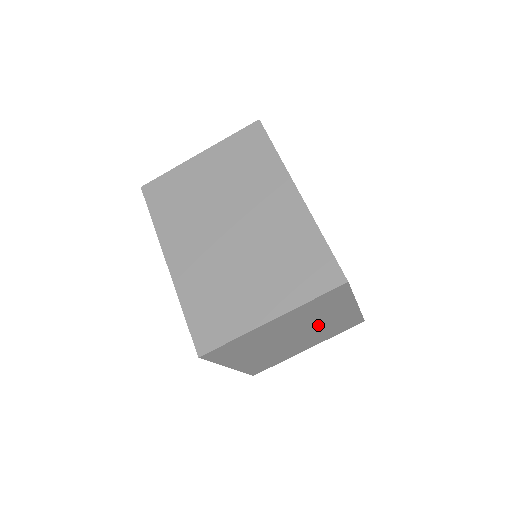
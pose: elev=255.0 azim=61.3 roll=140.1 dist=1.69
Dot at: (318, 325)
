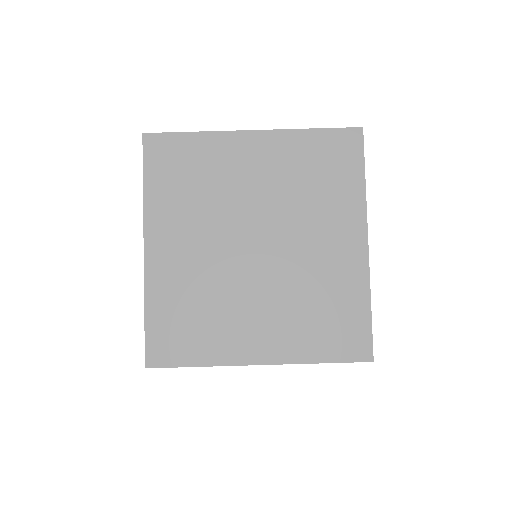
Dot at: (300, 251)
